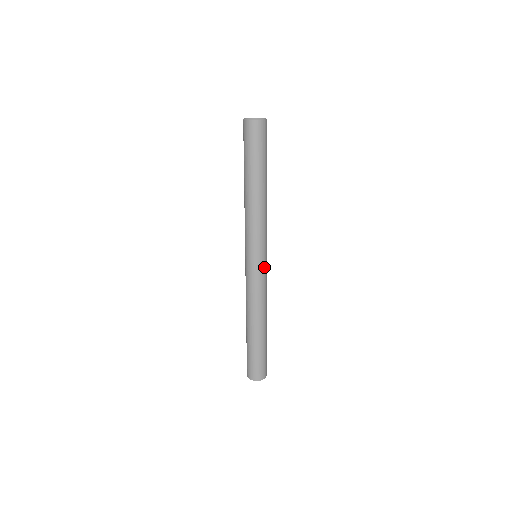
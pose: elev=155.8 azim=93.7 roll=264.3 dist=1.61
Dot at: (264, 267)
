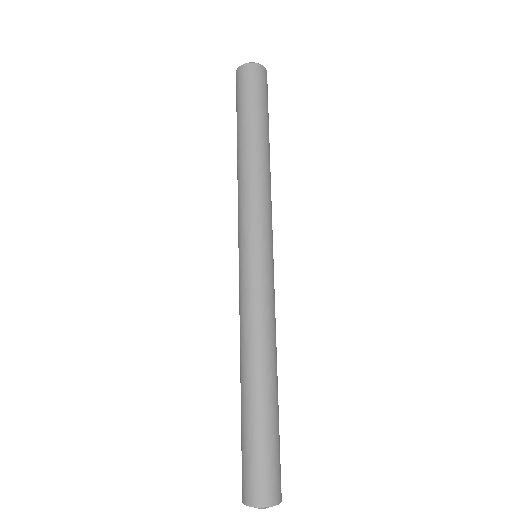
Dot at: (269, 268)
